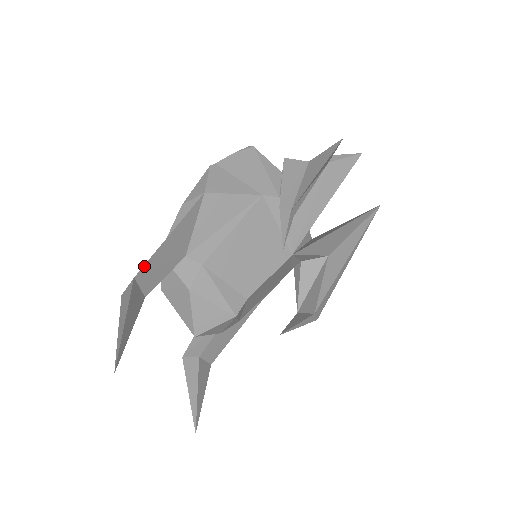
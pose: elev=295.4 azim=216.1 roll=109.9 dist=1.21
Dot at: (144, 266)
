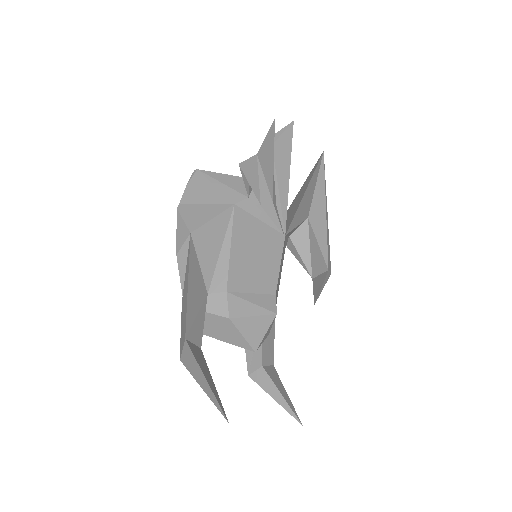
Dot at: (186, 324)
